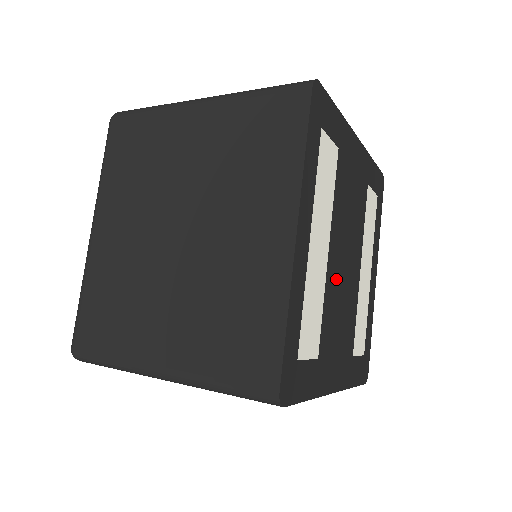
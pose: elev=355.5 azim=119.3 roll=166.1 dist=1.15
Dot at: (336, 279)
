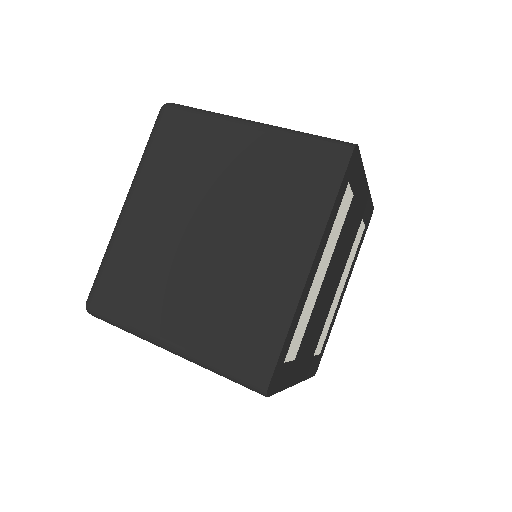
Dot at: (322, 298)
